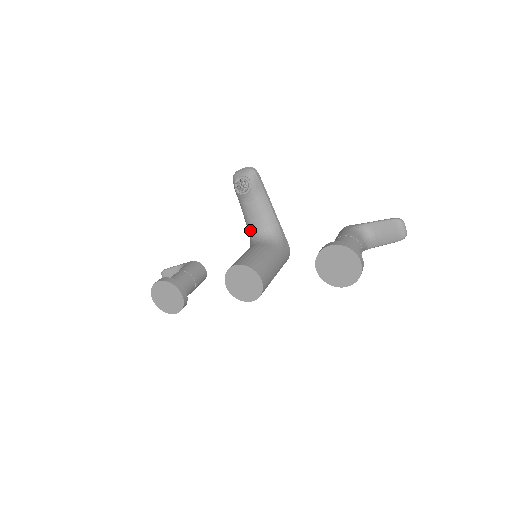
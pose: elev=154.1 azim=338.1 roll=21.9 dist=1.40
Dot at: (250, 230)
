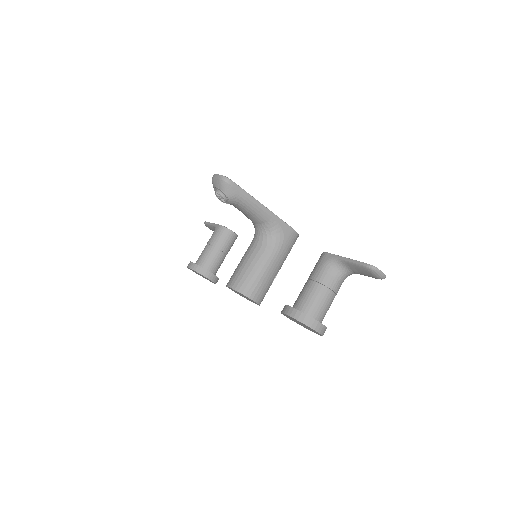
Dot at: occluded
